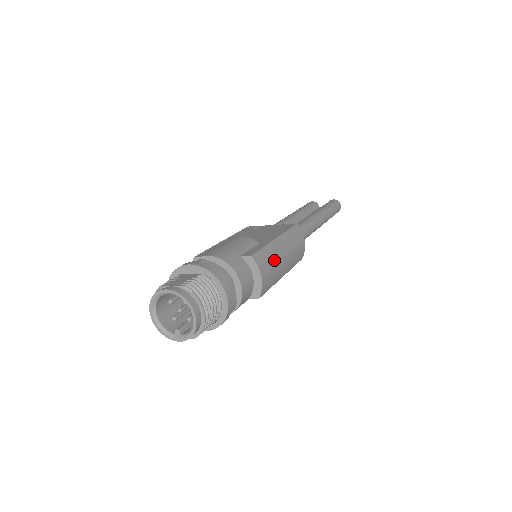
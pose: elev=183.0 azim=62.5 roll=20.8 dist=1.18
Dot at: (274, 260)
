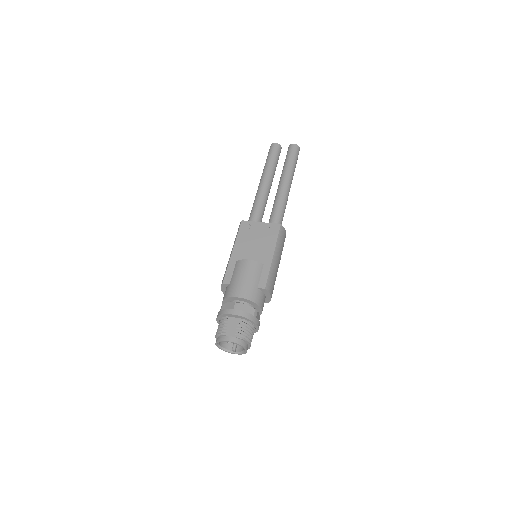
Dot at: (275, 275)
